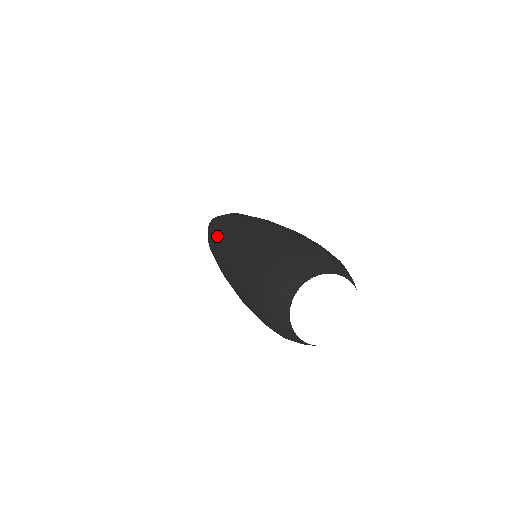
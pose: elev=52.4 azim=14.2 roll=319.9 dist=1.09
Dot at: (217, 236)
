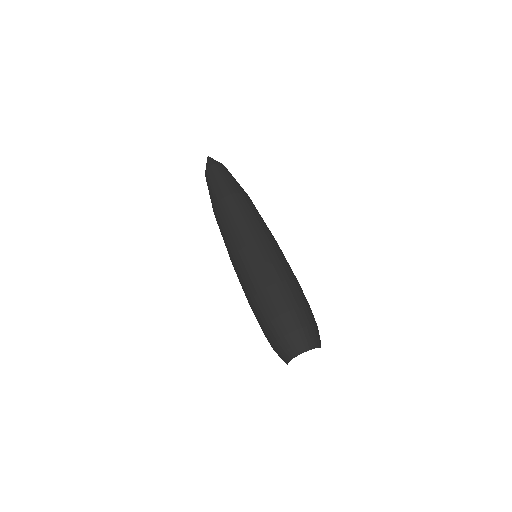
Dot at: (236, 229)
